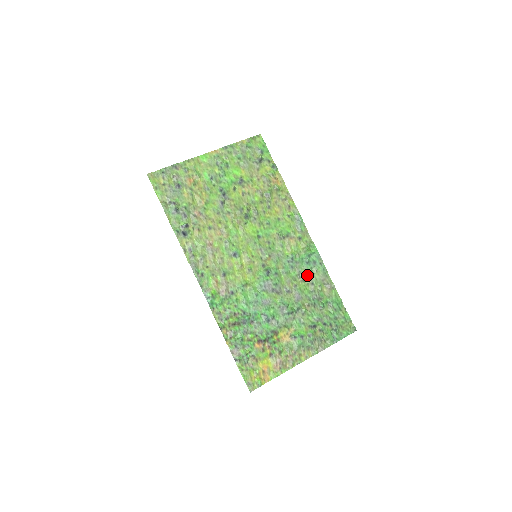
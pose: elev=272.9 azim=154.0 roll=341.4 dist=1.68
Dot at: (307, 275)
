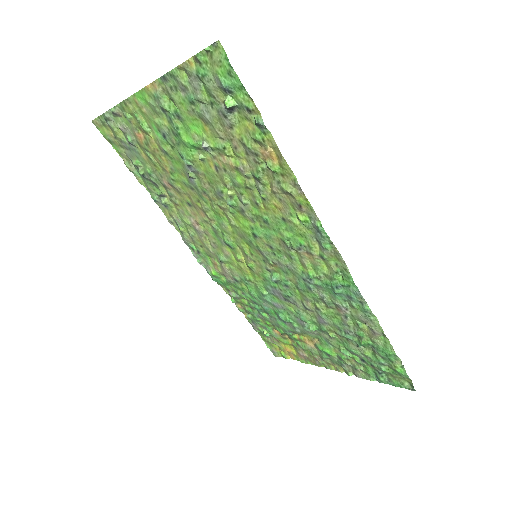
Dot at: (336, 305)
